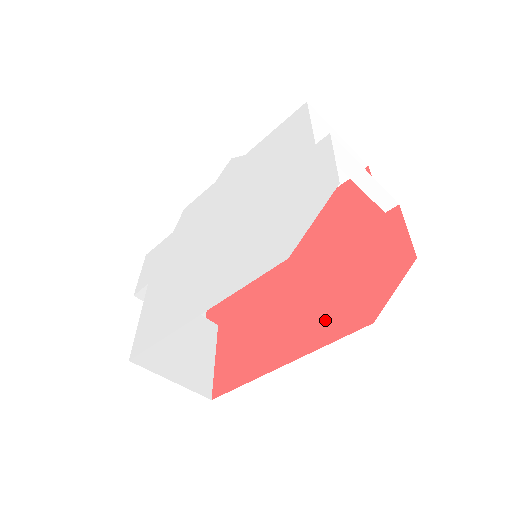
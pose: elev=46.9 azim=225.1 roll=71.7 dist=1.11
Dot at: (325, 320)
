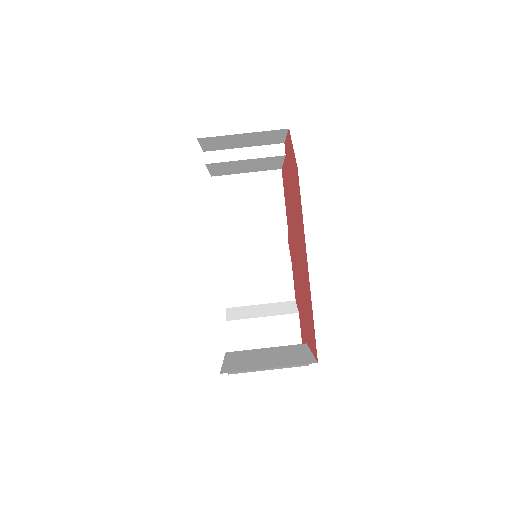
Dot at: (299, 216)
